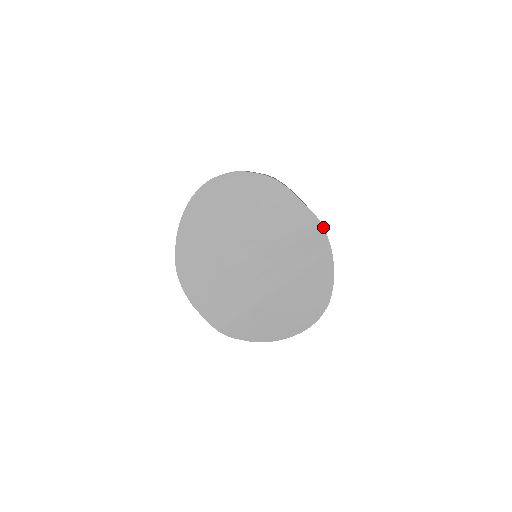
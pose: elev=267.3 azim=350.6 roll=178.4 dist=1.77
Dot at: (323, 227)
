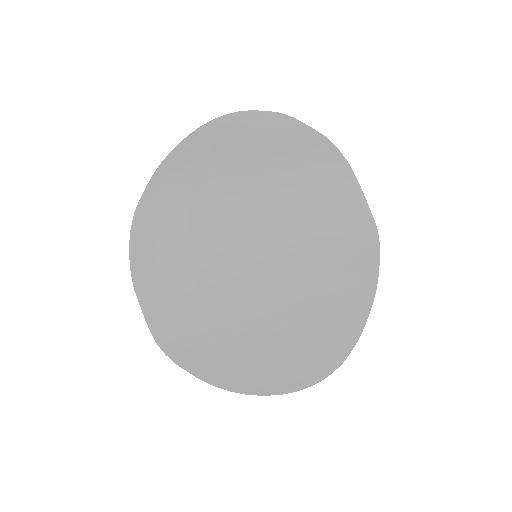
Dot at: (379, 243)
